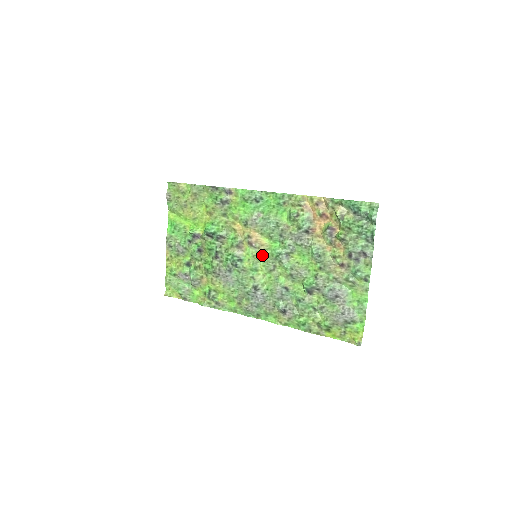
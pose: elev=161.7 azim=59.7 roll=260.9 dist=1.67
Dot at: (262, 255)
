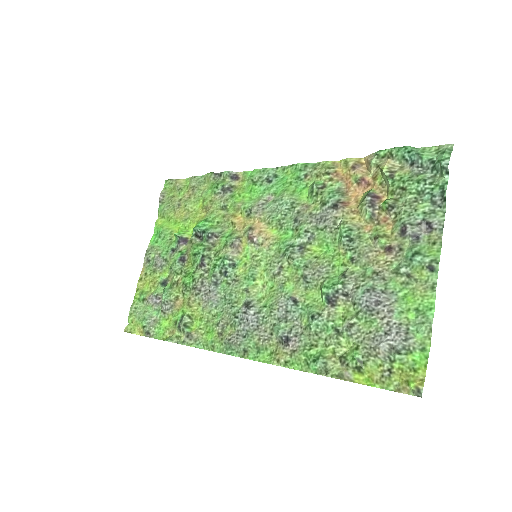
Dot at: (265, 254)
